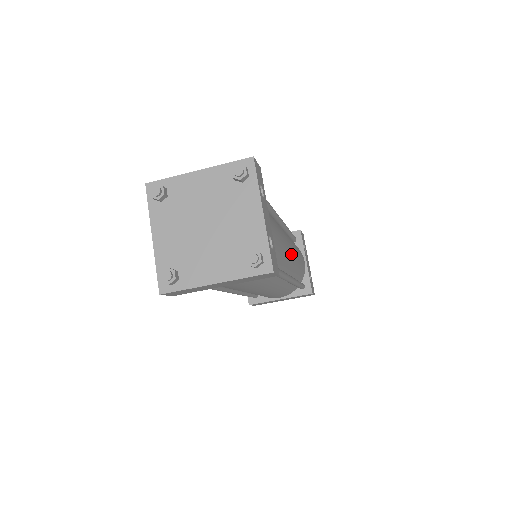
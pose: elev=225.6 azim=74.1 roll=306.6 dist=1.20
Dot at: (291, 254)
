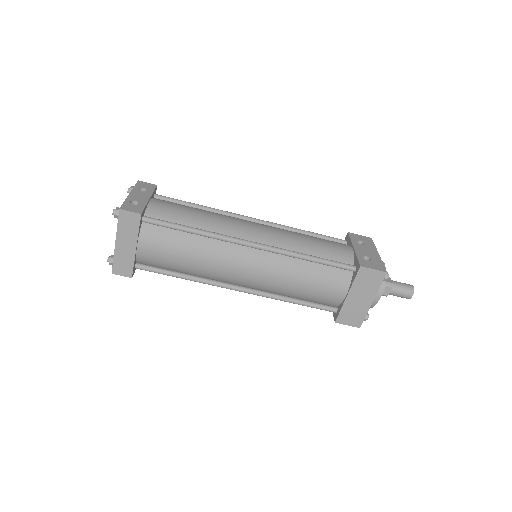
Dot at: (254, 229)
